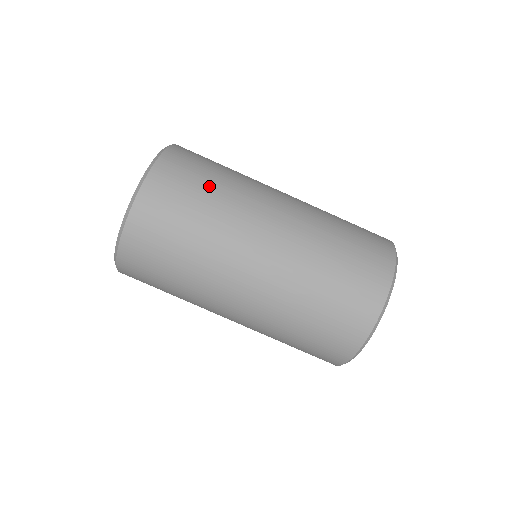
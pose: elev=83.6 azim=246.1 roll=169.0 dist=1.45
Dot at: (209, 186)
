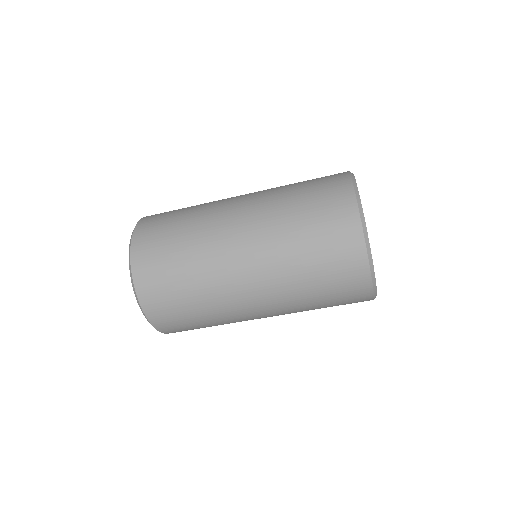
Dot at: (177, 224)
